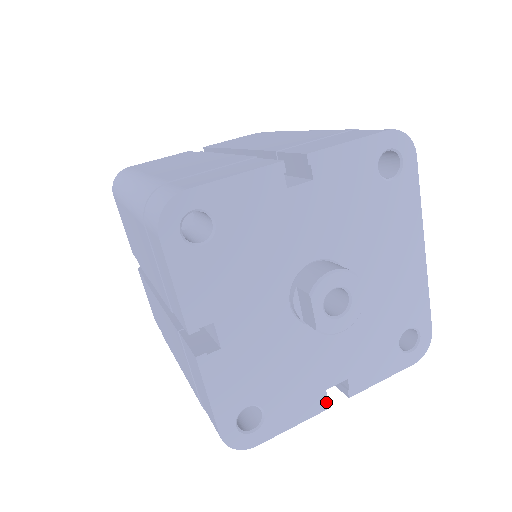
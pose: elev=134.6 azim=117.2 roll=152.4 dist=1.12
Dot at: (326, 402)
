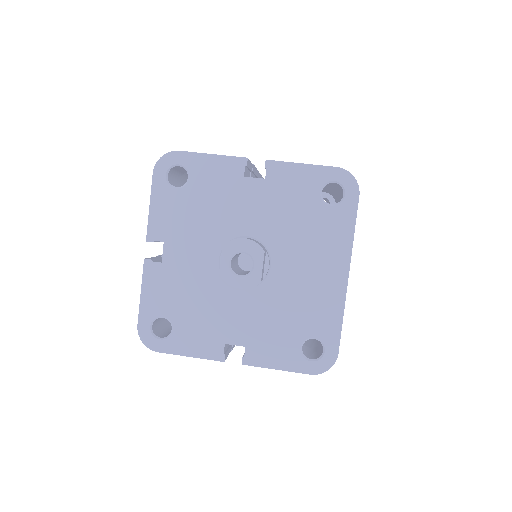
Dot at: (222, 354)
